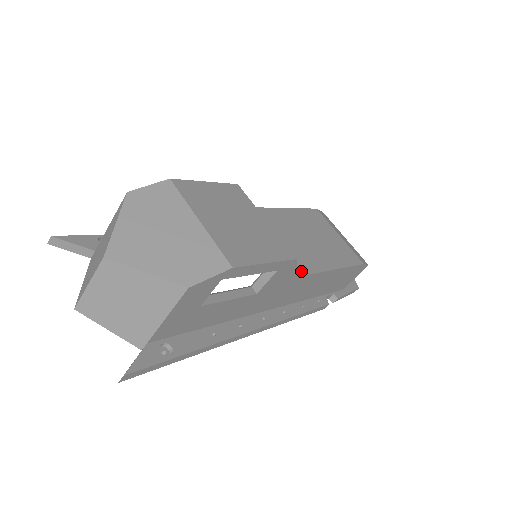
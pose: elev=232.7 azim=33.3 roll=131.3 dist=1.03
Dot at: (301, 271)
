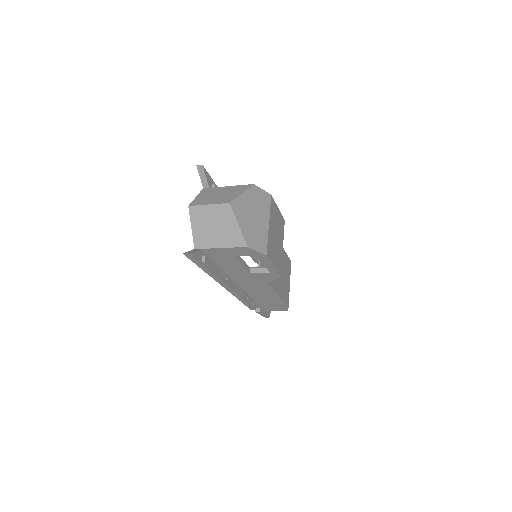
Dot at: (271, 282)
